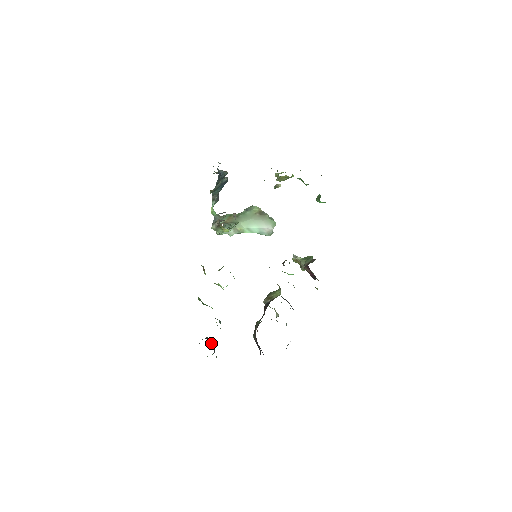
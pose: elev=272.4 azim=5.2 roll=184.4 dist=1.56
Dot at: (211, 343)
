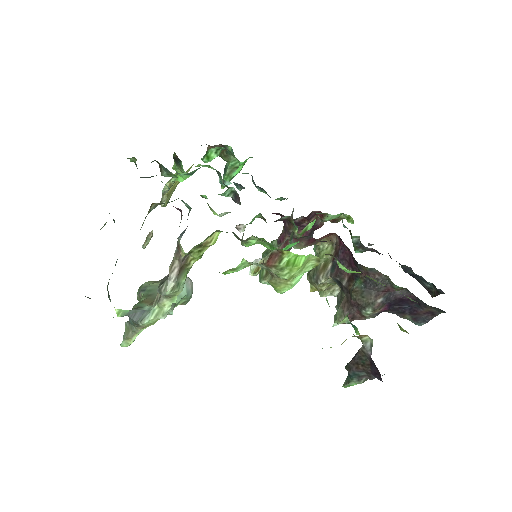
Dot at: occluded
